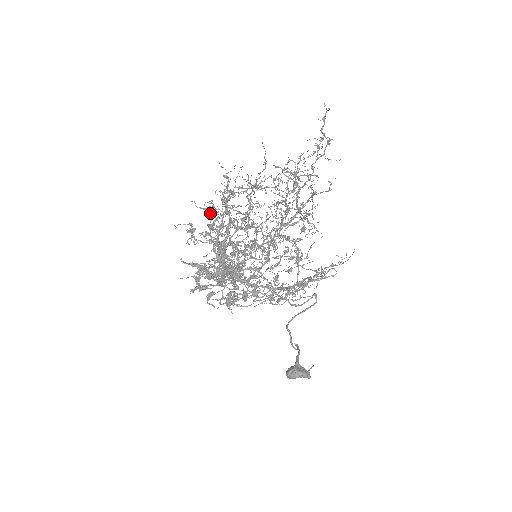
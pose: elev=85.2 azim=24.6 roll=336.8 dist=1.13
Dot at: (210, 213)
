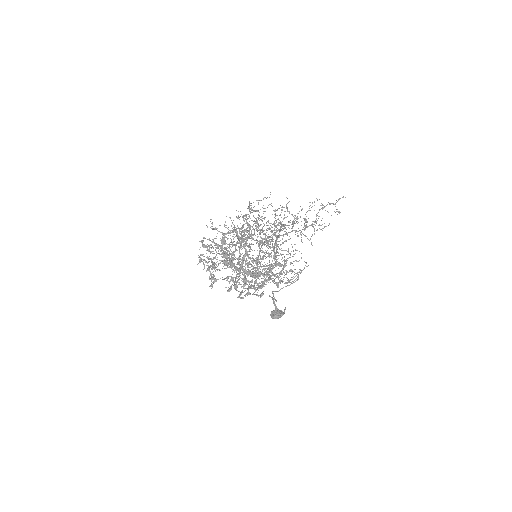
Dot at: (217, 230)
